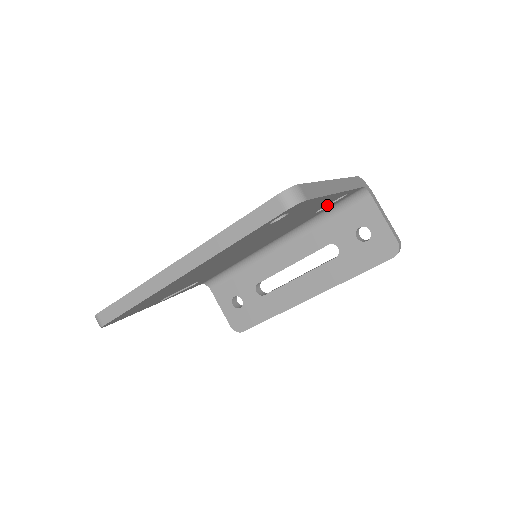
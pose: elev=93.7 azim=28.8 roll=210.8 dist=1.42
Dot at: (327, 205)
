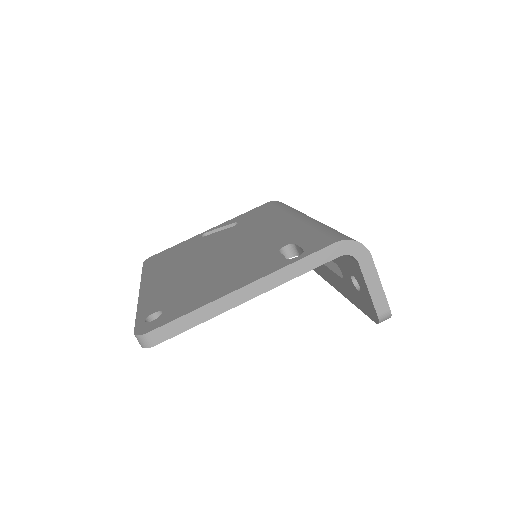
Dot at: occluded
